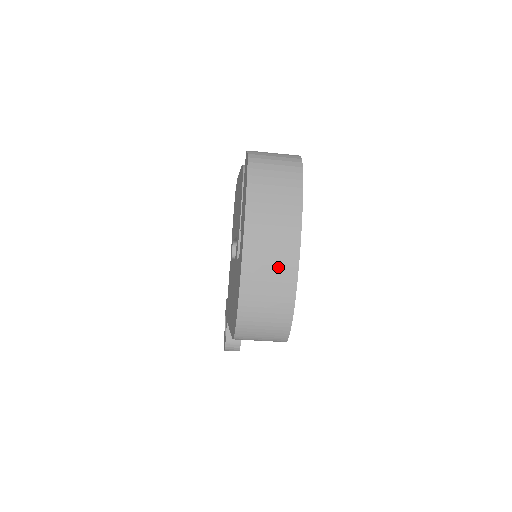
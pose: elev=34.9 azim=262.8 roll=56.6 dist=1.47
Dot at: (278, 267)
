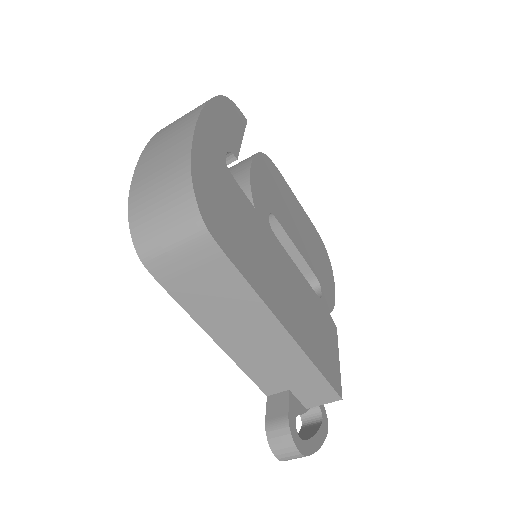
Dot at: (173, 142)
